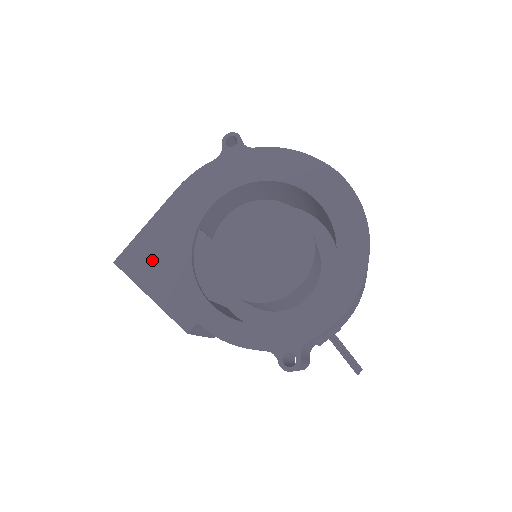
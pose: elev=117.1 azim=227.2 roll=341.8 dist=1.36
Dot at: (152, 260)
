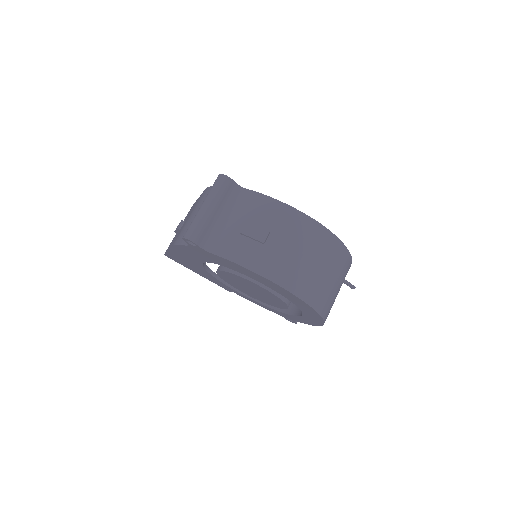
Dot at: (186, 264)
